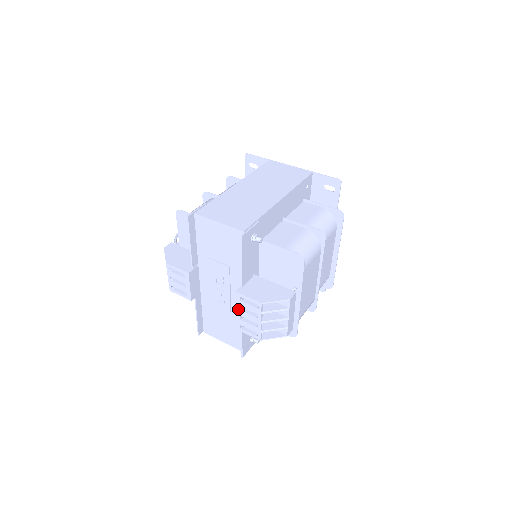
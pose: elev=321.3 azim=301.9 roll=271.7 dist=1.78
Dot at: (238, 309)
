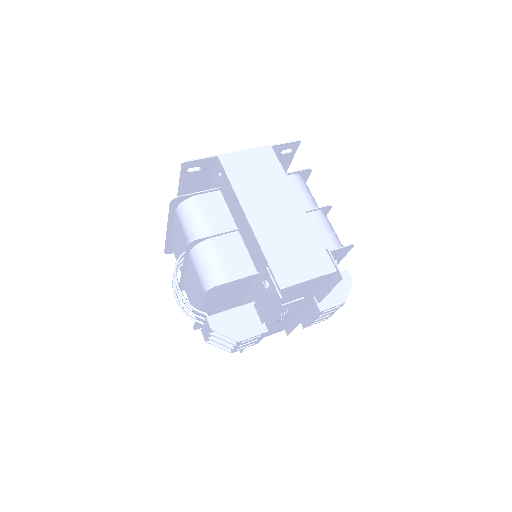
Dot at: (316, 318)
